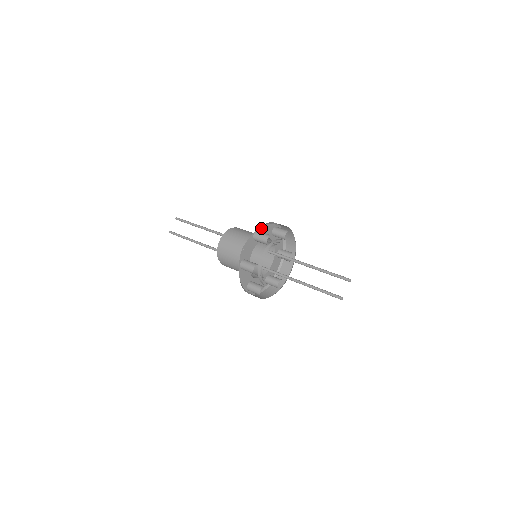
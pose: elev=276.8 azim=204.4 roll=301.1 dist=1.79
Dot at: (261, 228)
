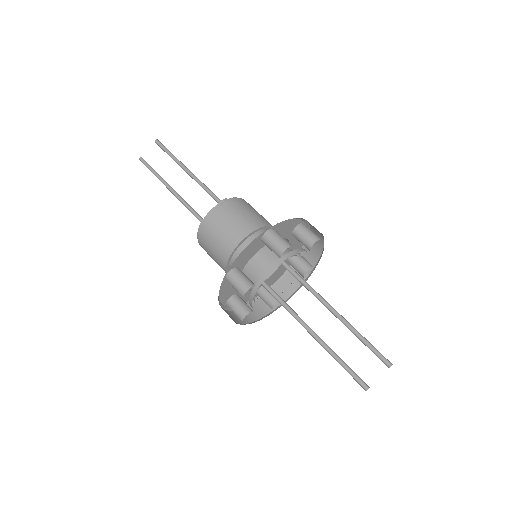
Dot at: (279, 224)
